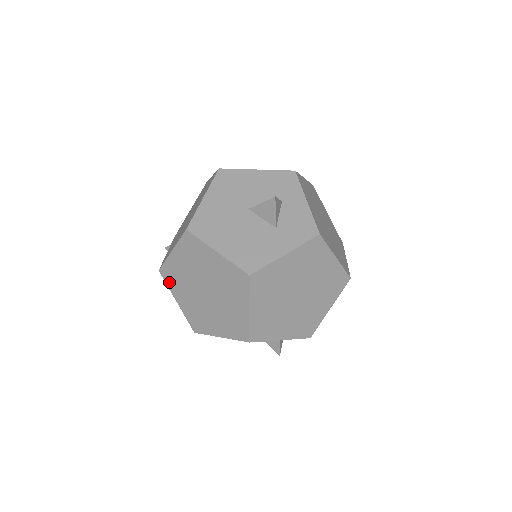
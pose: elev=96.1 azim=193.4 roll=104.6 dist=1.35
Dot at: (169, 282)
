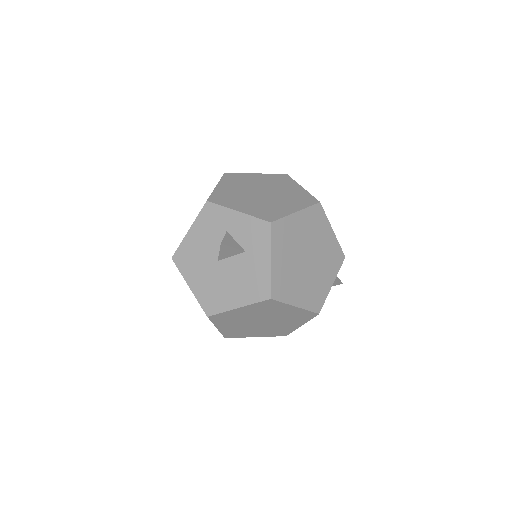
Dot at: (238, 336)
